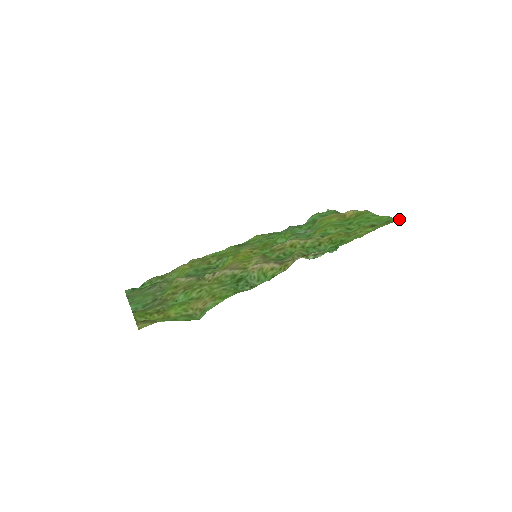
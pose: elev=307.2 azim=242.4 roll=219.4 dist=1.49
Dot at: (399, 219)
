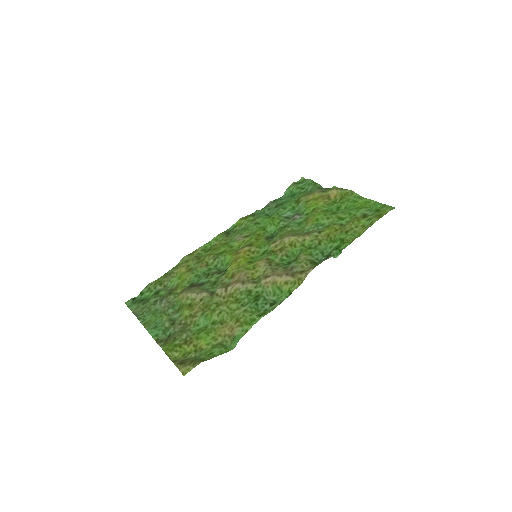
Dot at: (389, 209)
